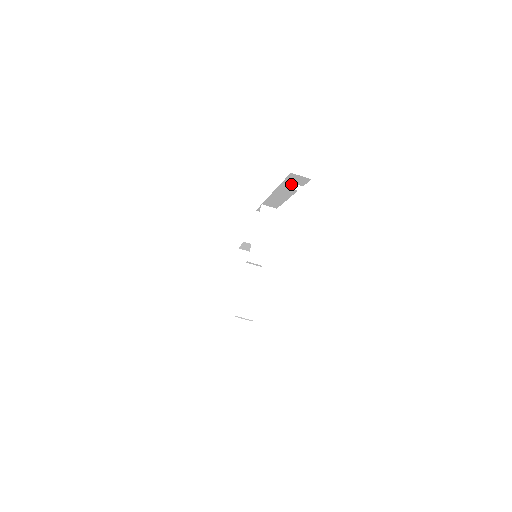
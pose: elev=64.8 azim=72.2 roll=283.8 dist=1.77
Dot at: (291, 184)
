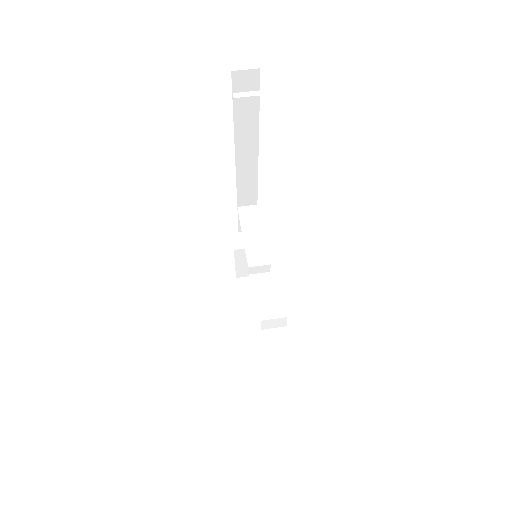
Dot at: (241, 94)
